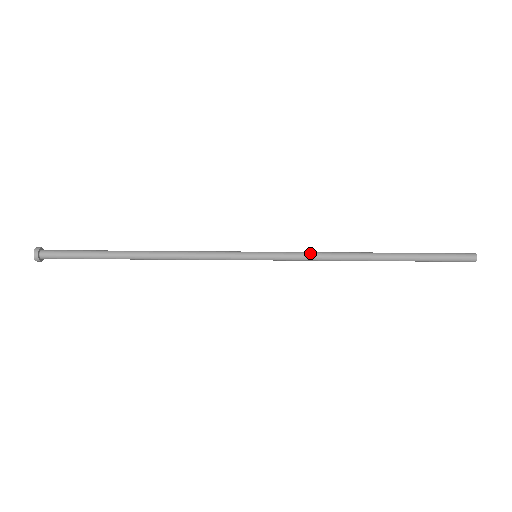
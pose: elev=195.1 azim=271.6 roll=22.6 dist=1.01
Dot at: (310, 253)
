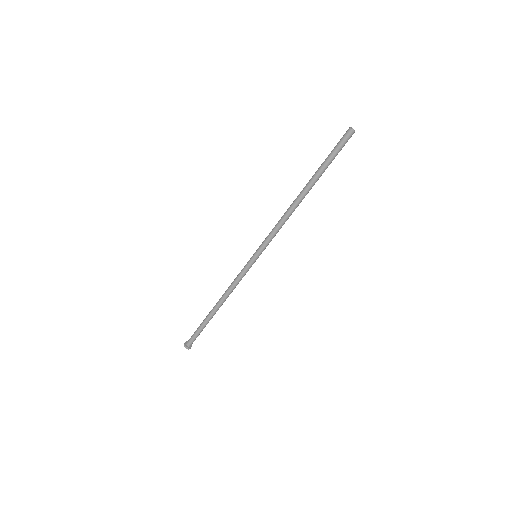
Dot at: (275, 227)
